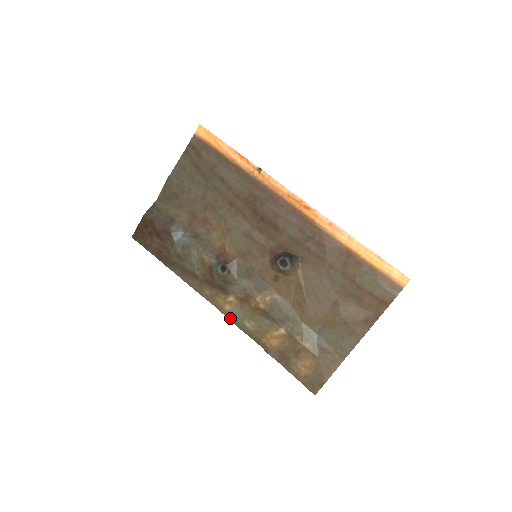
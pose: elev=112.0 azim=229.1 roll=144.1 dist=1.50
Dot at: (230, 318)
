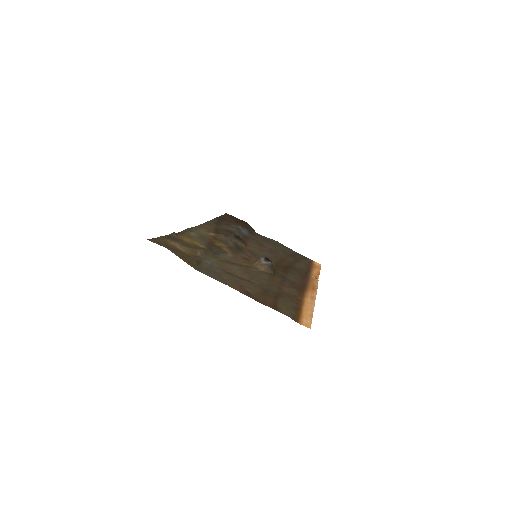
Dot at: (193, 228)
